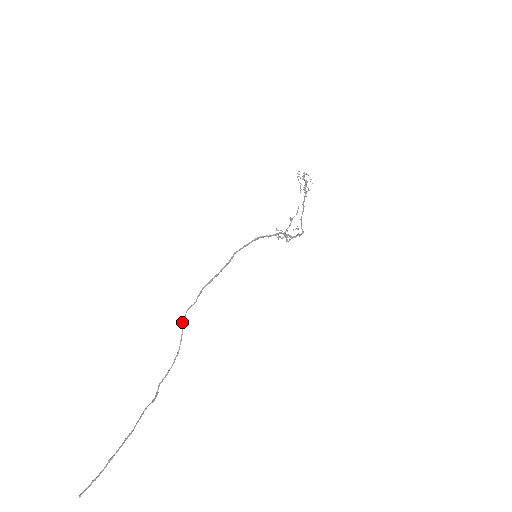
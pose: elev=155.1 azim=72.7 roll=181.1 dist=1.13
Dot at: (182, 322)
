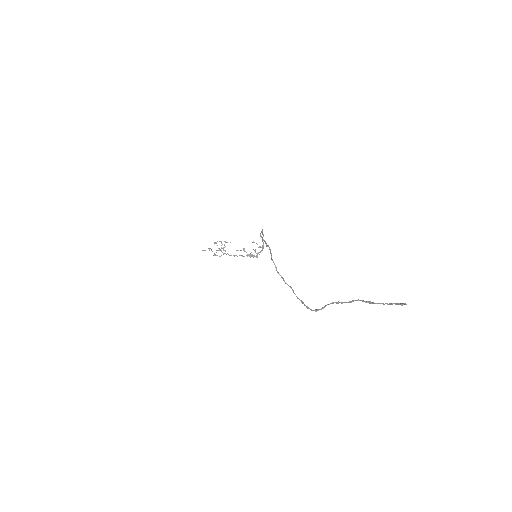
Dot at: (276, 268)
